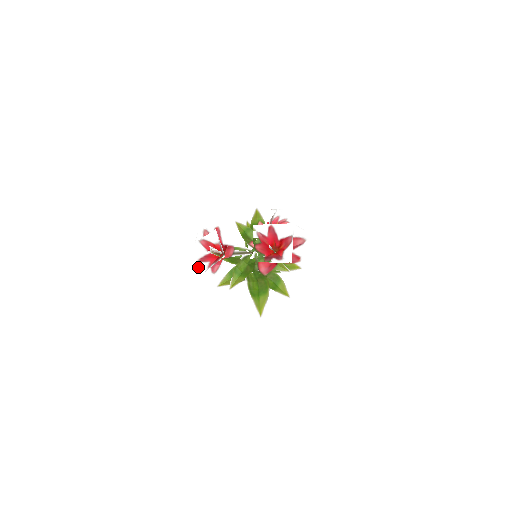
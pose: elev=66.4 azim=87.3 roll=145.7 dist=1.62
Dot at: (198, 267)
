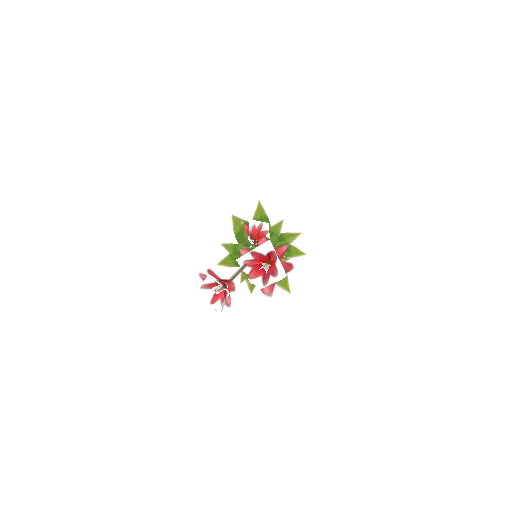
Dot at: occluded
